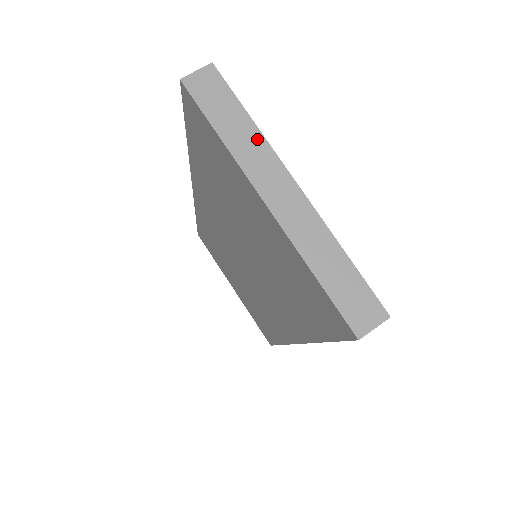
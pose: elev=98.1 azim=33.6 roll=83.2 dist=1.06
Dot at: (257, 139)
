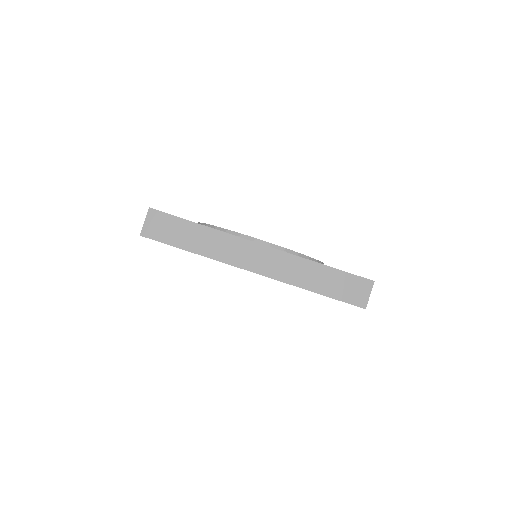
Dot at: (216, 236)
